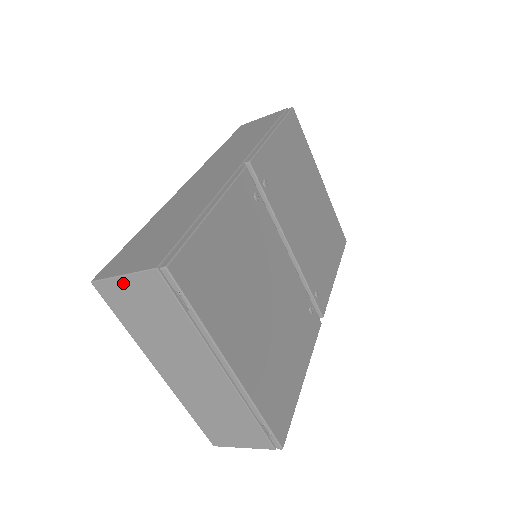
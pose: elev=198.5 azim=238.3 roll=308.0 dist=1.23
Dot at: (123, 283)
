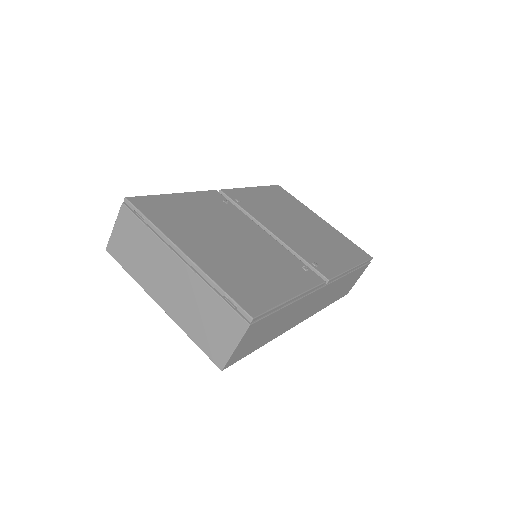
Dot at: (116, 233)
